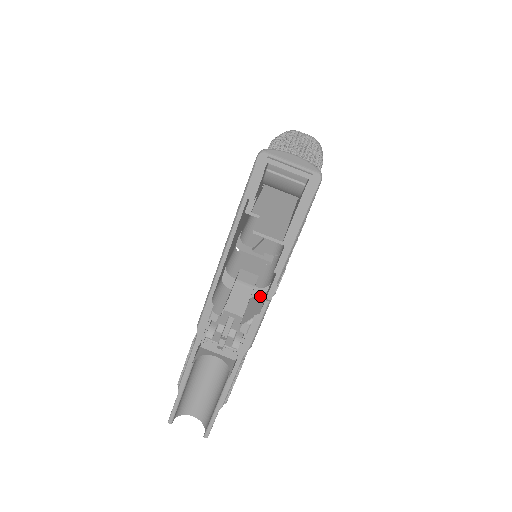
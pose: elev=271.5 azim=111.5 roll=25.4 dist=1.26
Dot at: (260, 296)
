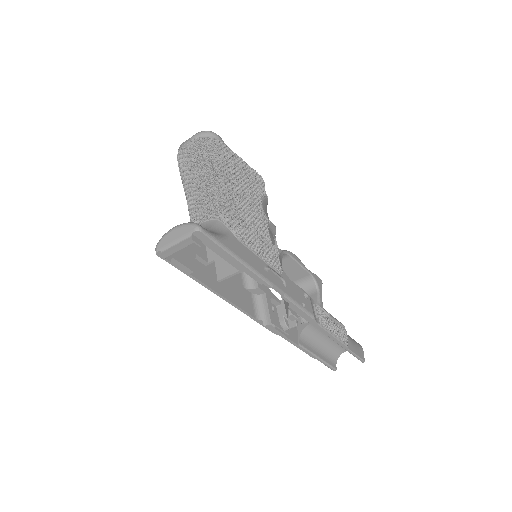
Dot at: occluded
